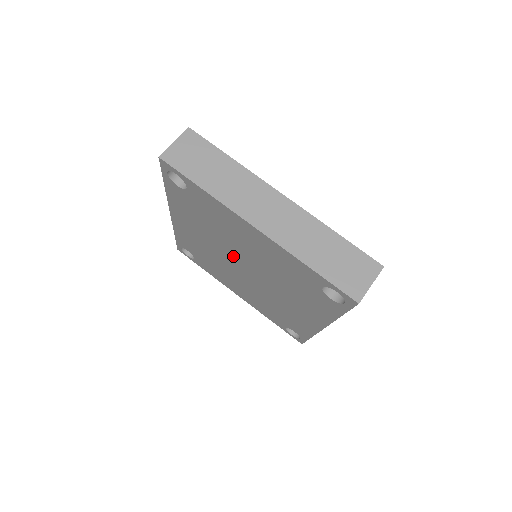
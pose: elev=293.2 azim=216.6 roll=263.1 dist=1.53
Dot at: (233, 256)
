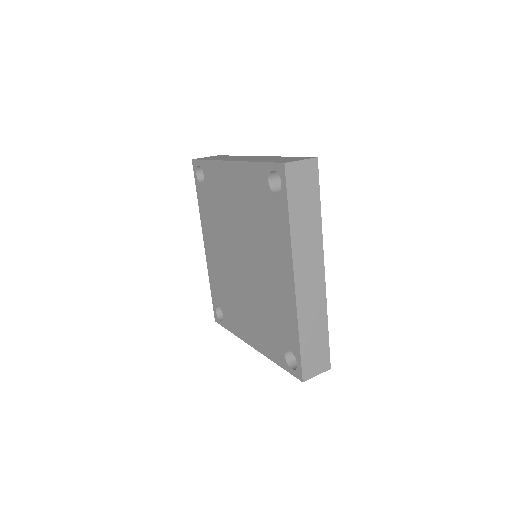
Dot at: (234, 246)
